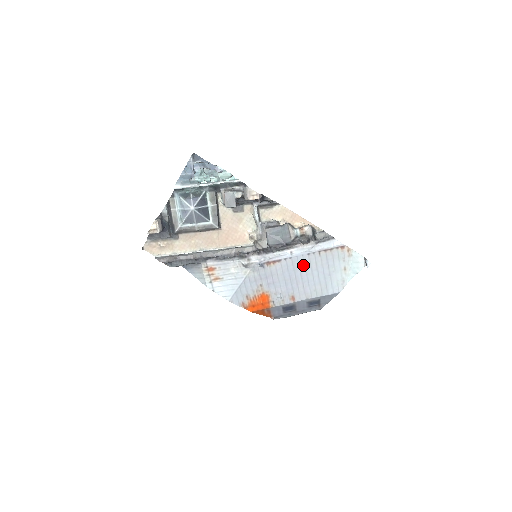
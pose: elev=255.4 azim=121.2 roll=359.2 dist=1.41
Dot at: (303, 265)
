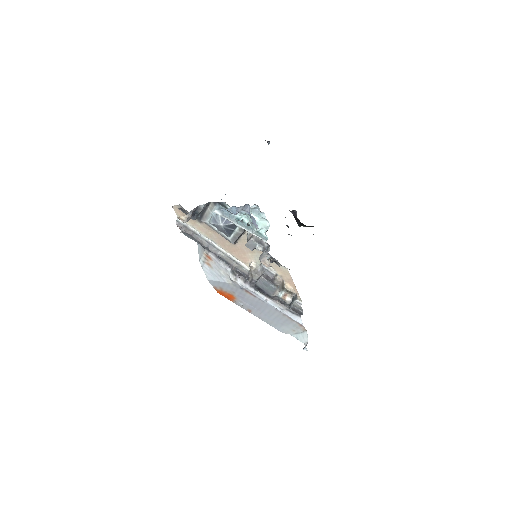
Dot at: (269, 309)
